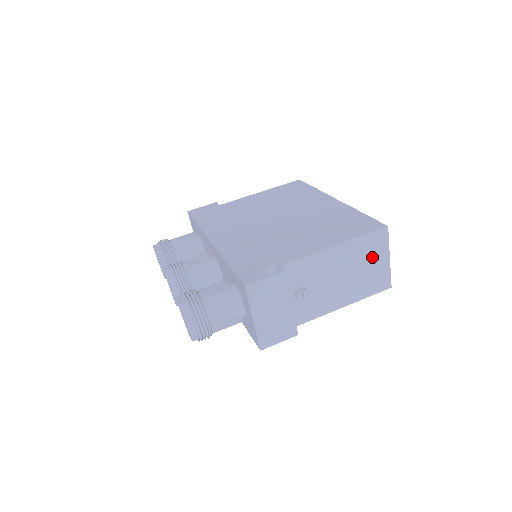
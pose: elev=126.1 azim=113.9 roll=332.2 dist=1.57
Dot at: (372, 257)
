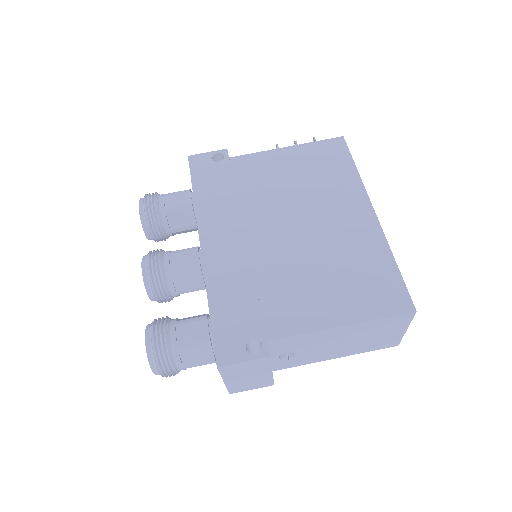
Dot at: (385, 330)
